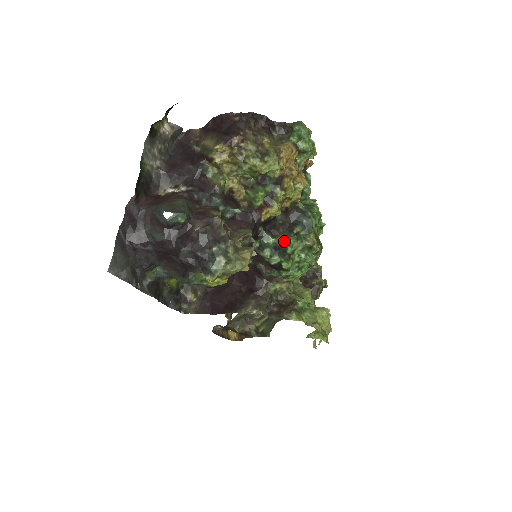
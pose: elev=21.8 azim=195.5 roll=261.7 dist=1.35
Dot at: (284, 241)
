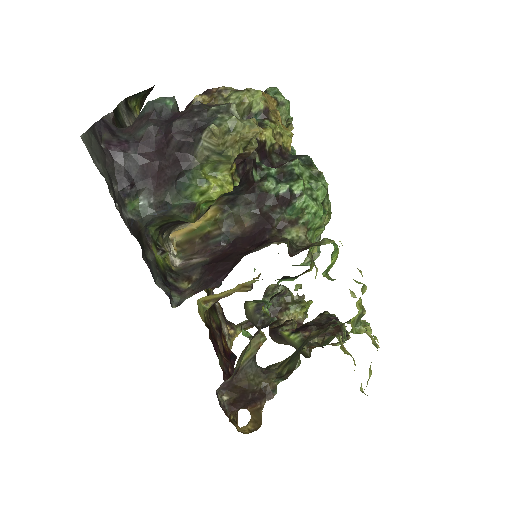
Dot at: (287, 164)
